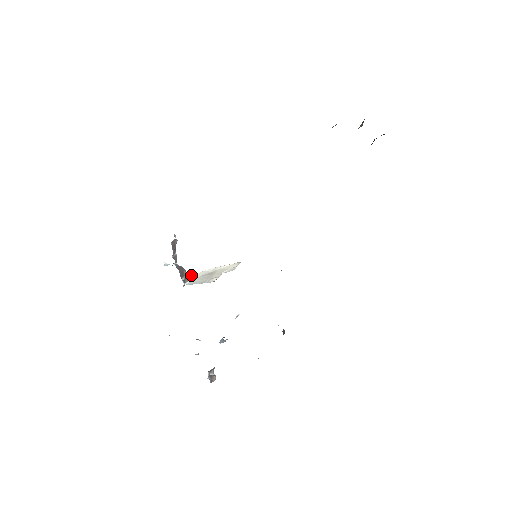
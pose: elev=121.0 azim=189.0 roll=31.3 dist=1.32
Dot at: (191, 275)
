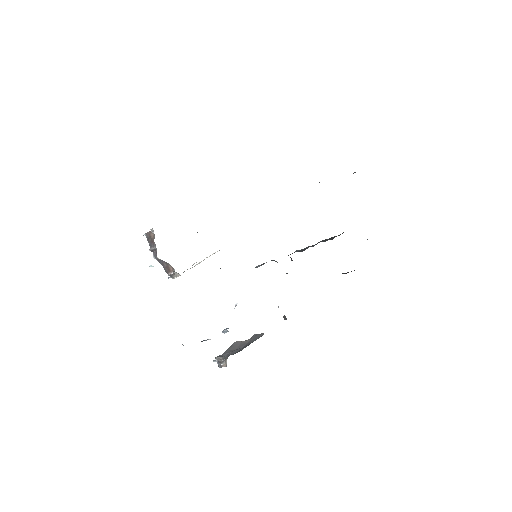
Dot at: occluded
